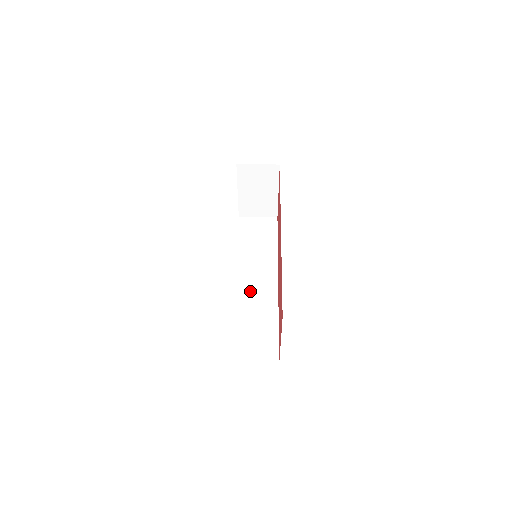
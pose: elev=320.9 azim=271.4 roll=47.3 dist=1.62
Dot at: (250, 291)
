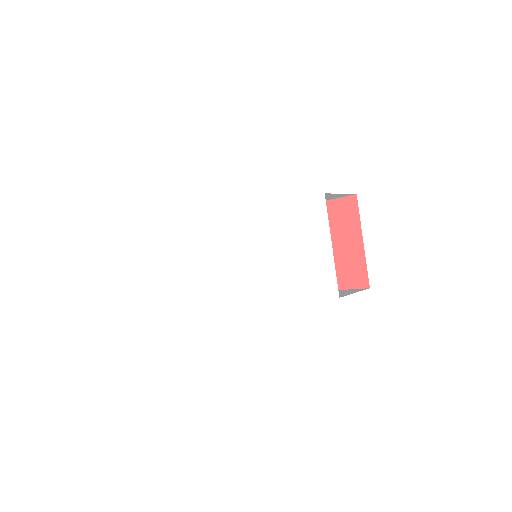
Dot at: occluded
